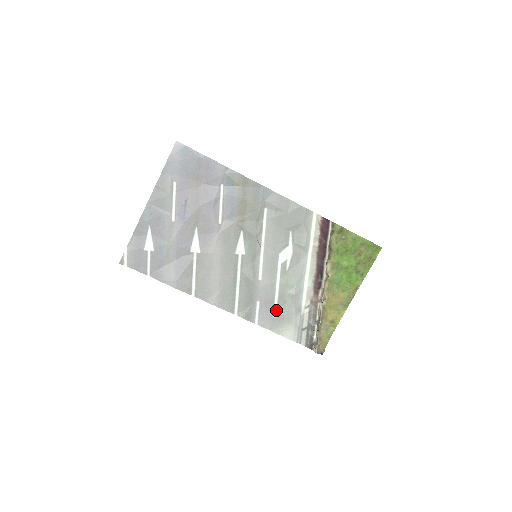
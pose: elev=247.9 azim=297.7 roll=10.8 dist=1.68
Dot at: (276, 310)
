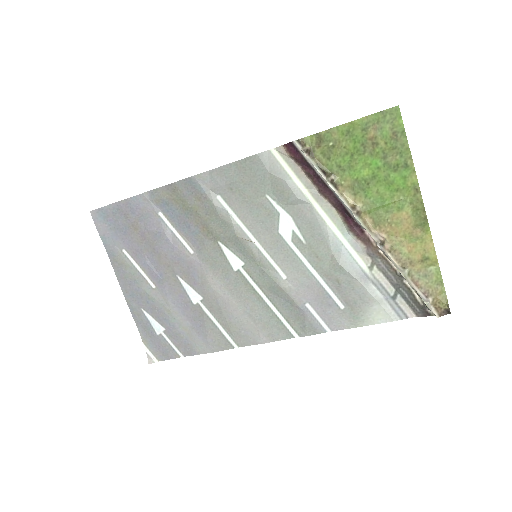
Dot at: (337, 298)
